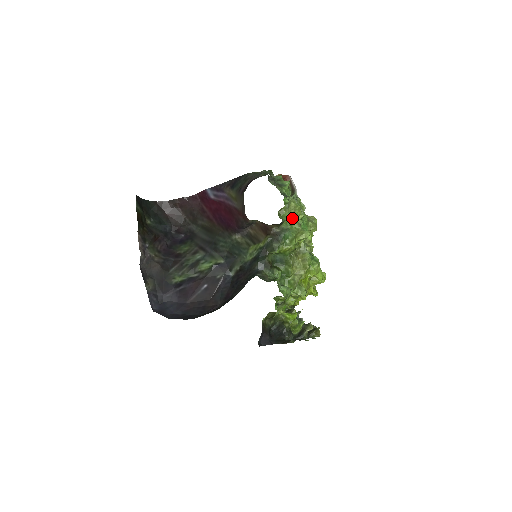
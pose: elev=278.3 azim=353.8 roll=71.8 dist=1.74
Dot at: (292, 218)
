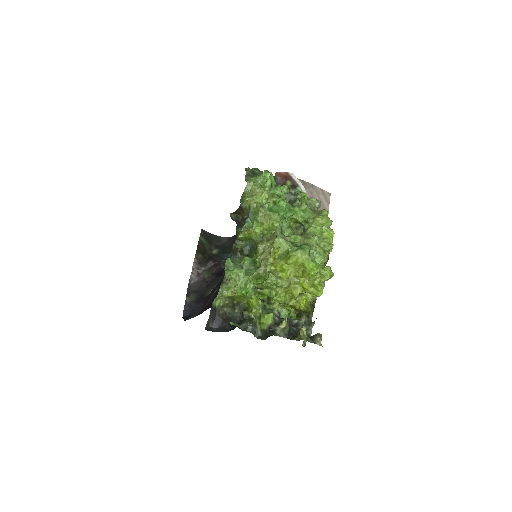
Dot at: (249, 199)
